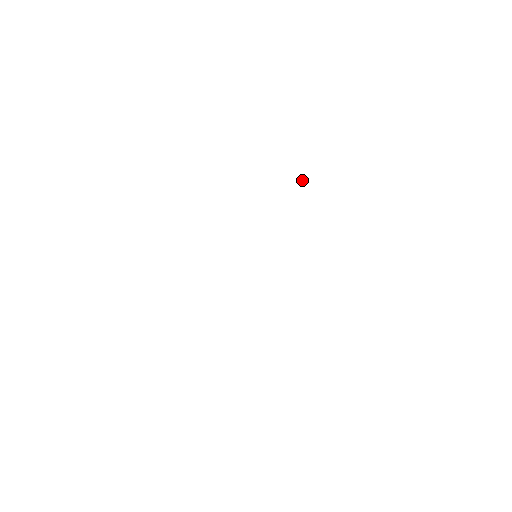
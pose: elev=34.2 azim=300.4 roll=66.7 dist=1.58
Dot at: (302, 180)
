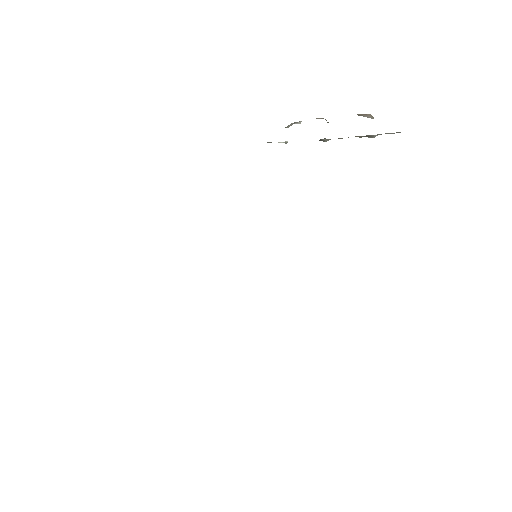
Dot at: (282, 142)
